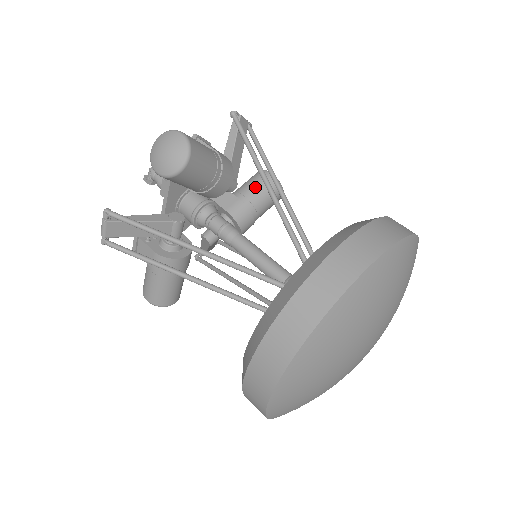
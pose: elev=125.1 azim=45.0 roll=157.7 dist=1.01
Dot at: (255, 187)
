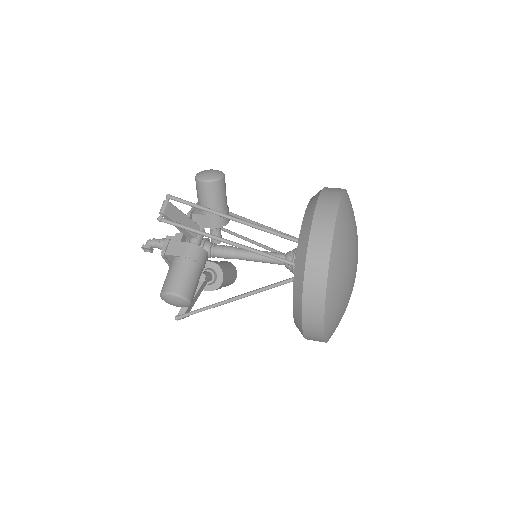
Dot at: (222, 262)
